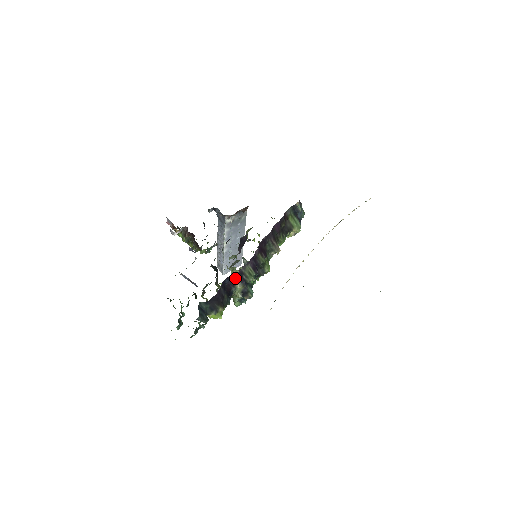
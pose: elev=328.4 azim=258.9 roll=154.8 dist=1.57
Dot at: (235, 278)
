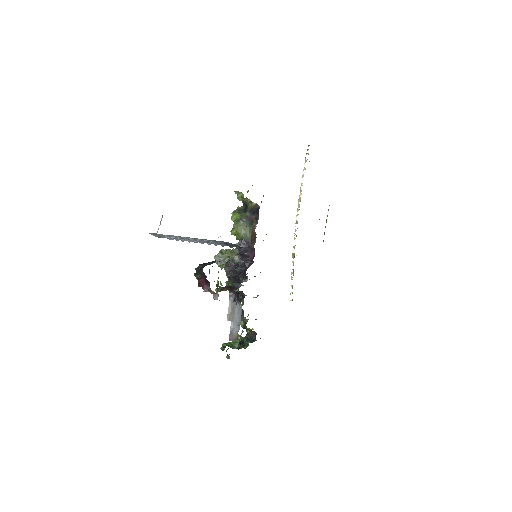
Dot at: occluded
